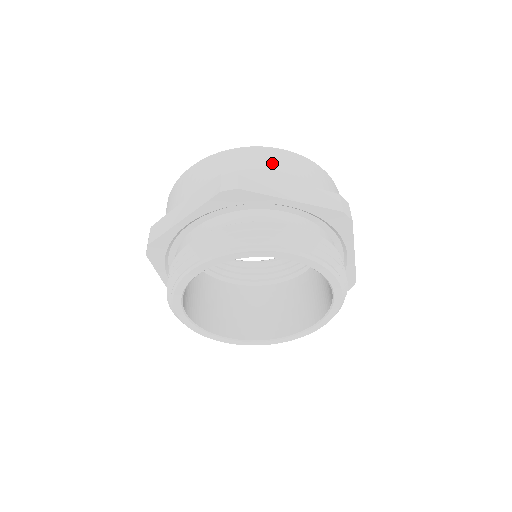
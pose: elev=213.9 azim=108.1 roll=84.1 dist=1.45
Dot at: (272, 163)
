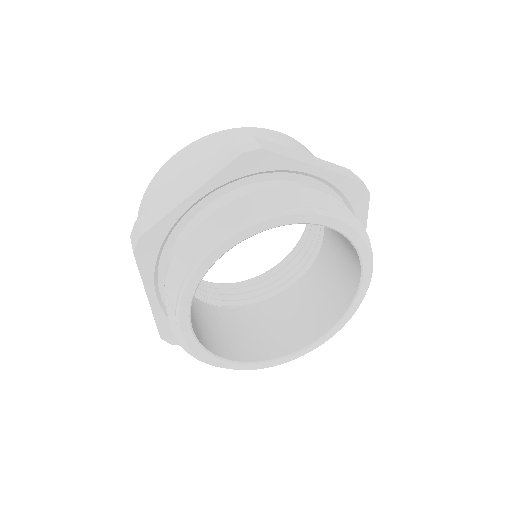
Dot at: (166, 180)
